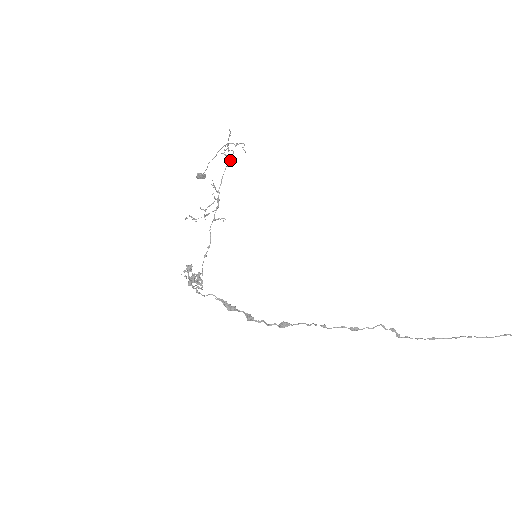
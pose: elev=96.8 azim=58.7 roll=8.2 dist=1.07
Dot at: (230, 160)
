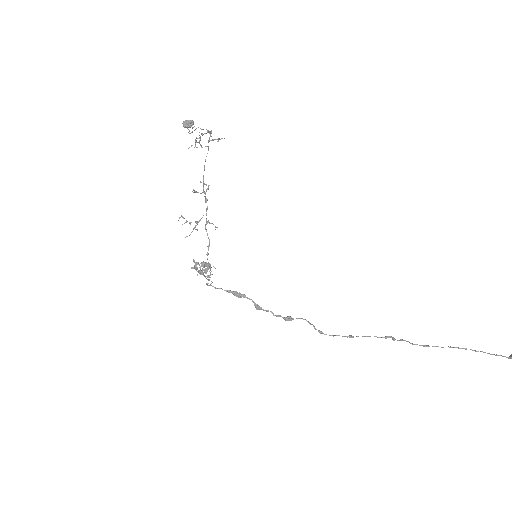
Dot at: occluded
